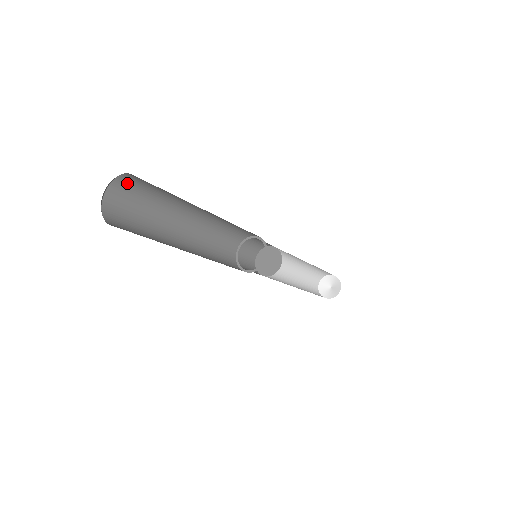
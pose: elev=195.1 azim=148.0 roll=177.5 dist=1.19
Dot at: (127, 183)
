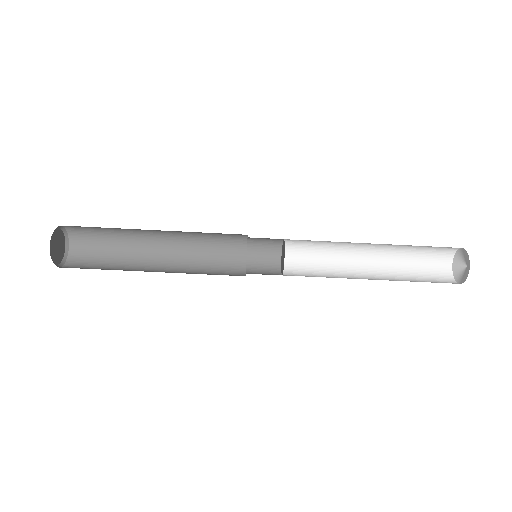
Dot at: (80, 237)
